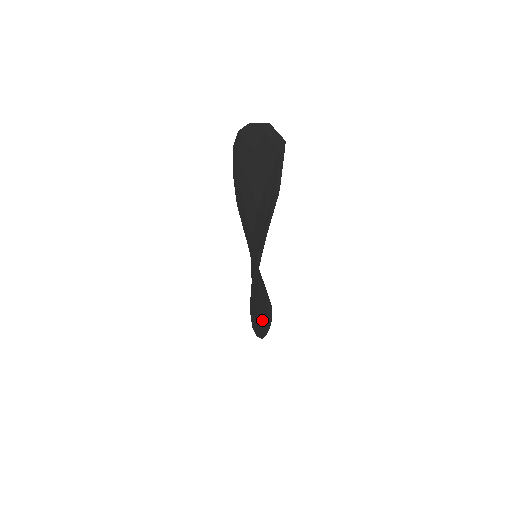
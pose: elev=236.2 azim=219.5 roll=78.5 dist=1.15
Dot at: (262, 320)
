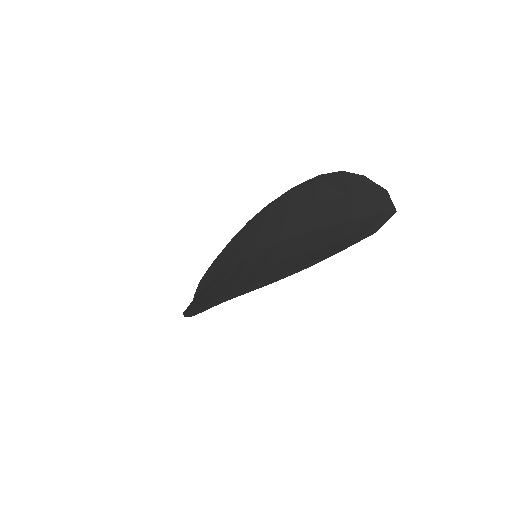
Dot at: occluded
